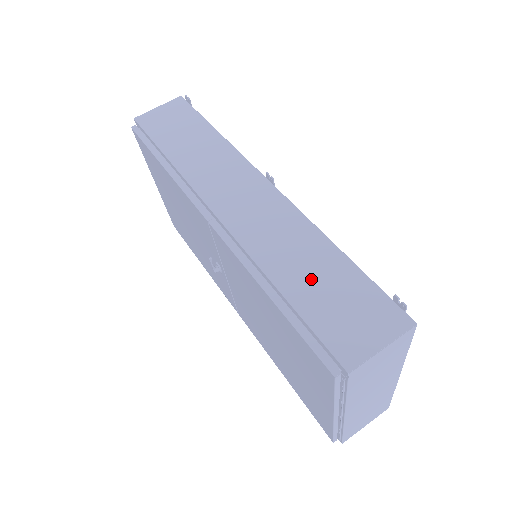
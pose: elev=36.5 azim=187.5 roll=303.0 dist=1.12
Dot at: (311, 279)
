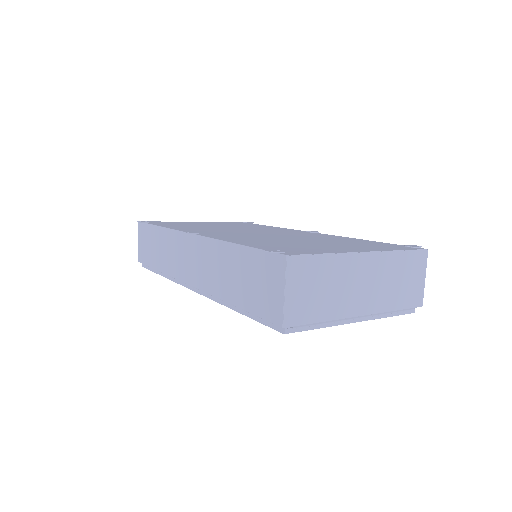
Dot at: (237, 281)
